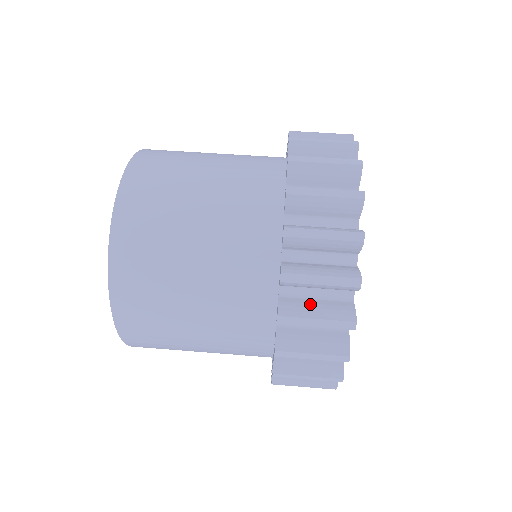
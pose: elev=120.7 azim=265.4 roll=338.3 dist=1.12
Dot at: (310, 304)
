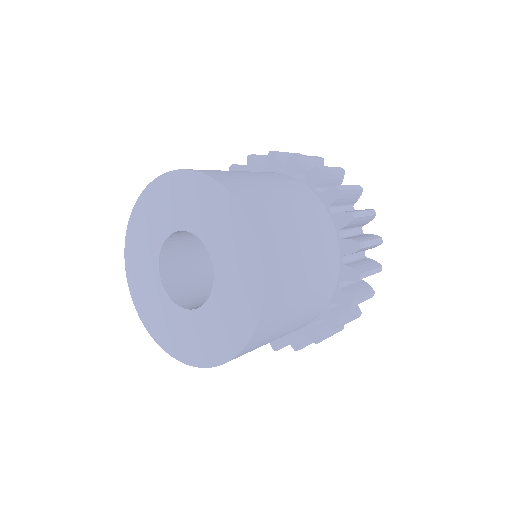
Dot at: (360, 263)
